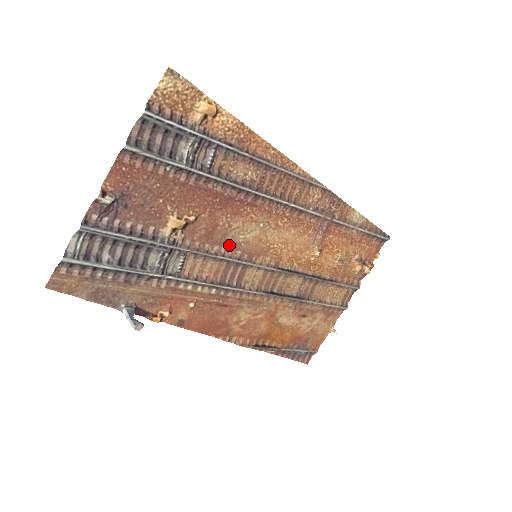
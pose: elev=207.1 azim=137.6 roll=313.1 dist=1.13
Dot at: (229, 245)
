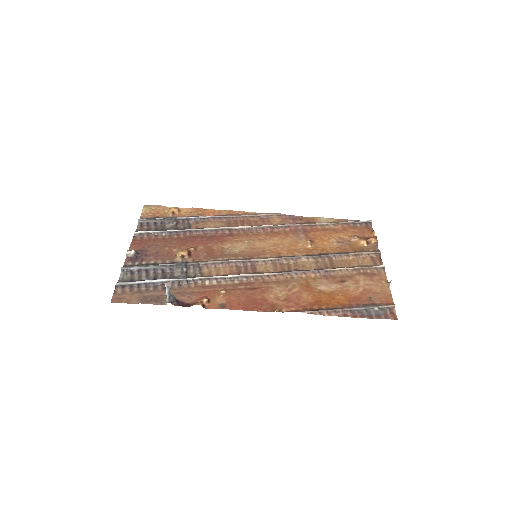
Dot at: (230, 256)
